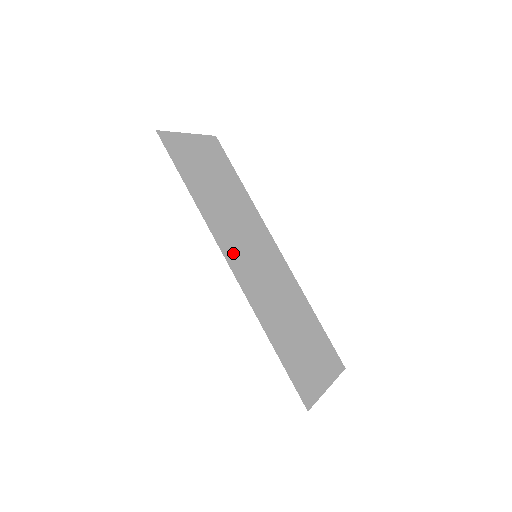
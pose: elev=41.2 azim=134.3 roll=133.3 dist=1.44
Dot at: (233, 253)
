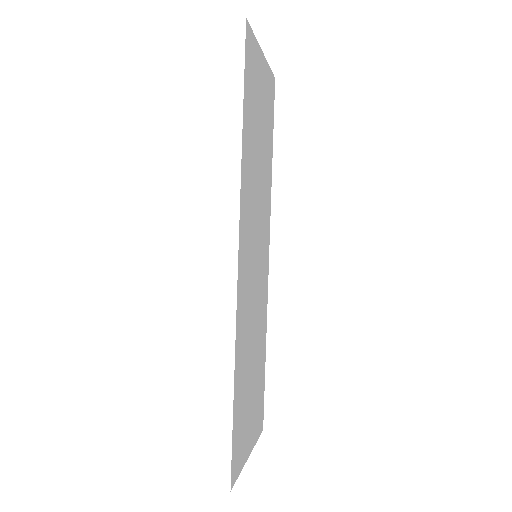
Dot at: (245, 241)
